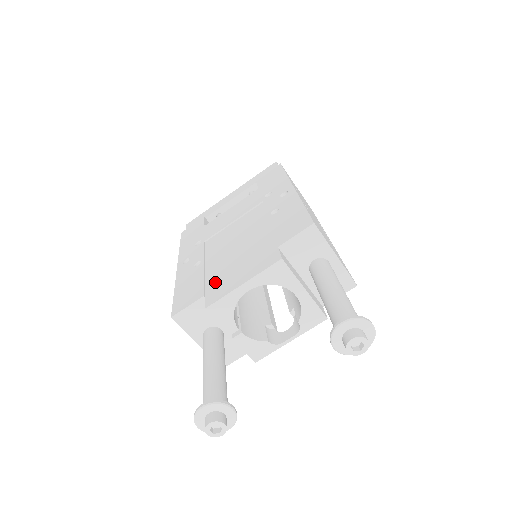
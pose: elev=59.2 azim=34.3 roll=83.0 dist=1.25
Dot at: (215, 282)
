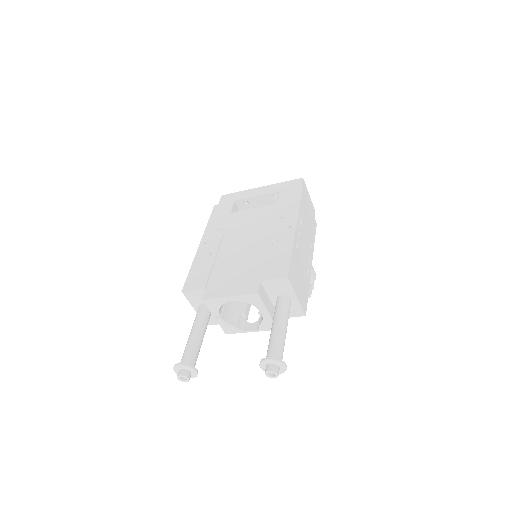
Dot at: (216, 280)
